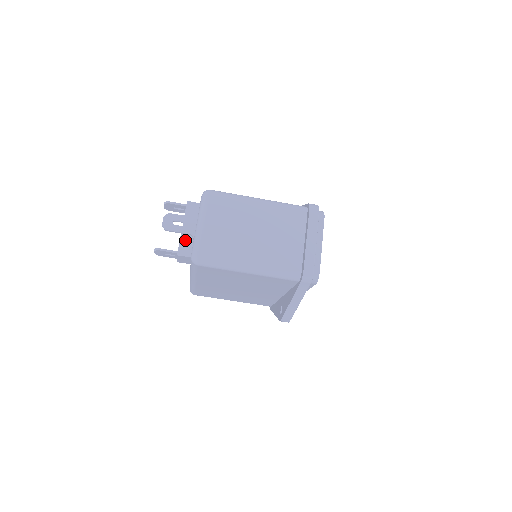
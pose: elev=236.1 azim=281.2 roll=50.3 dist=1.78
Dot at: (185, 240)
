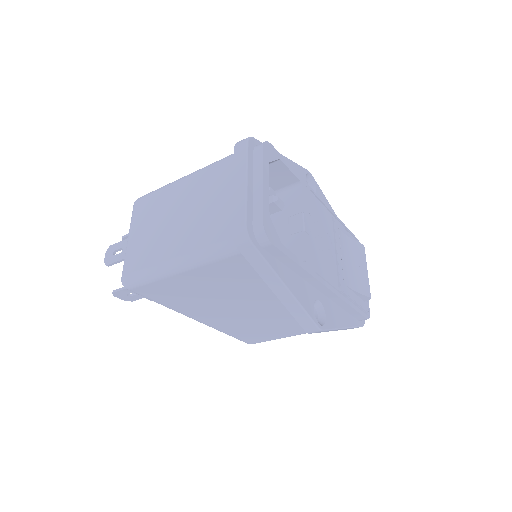
Dot at: occluded
